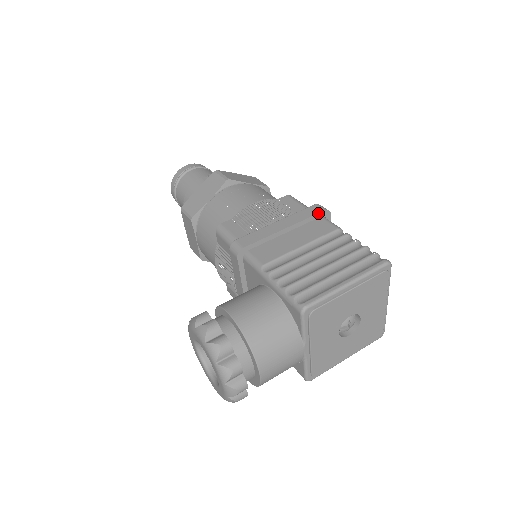
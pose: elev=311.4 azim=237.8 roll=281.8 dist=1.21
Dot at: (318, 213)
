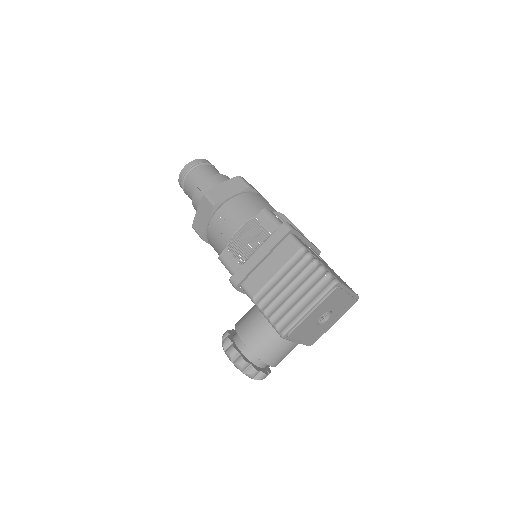
Dot at: (284, 236)
